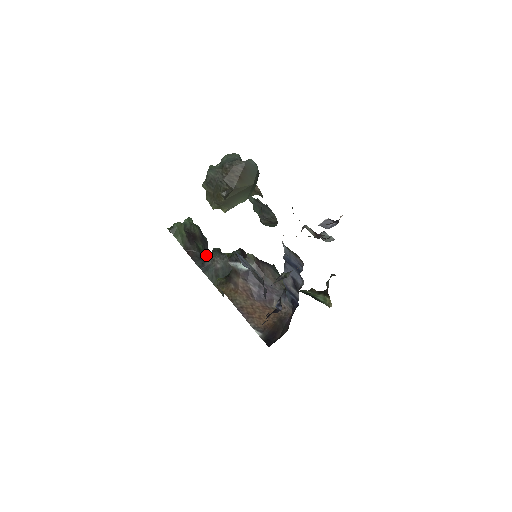
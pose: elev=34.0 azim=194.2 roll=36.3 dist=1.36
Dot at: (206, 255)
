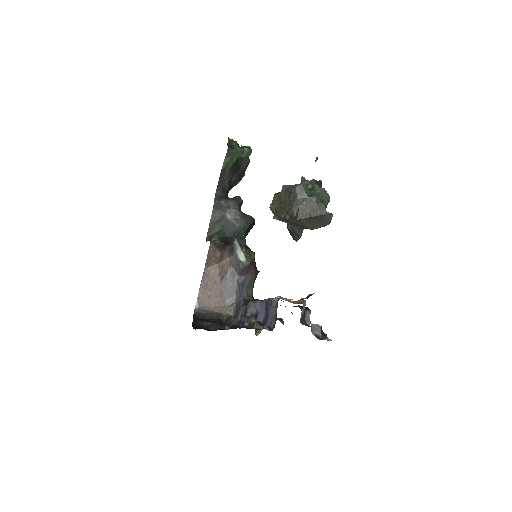
Dot at: (230, 188)
